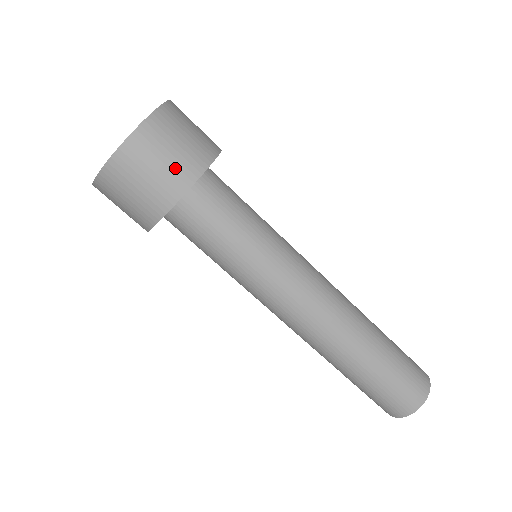
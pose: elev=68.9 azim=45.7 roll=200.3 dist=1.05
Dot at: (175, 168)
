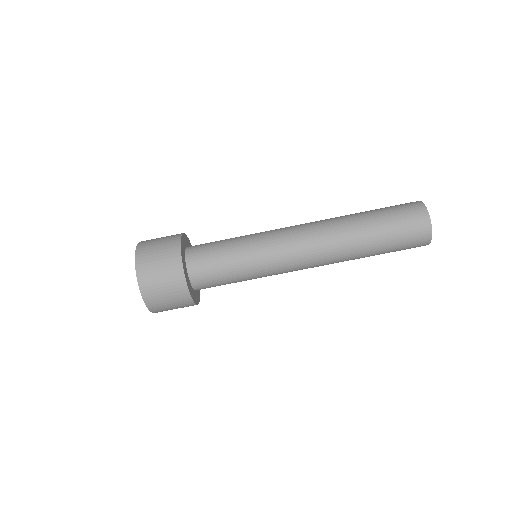
Dot at: (167, 240)
